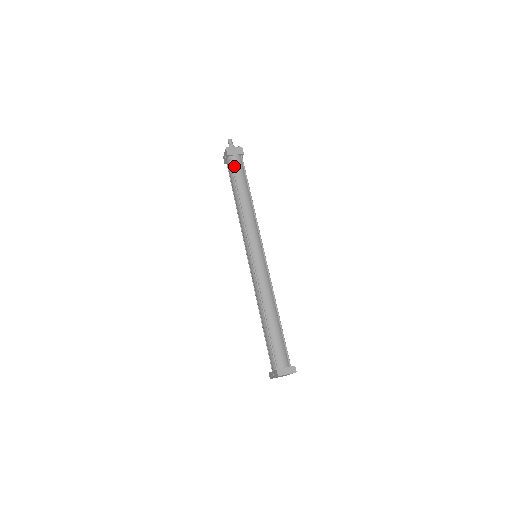
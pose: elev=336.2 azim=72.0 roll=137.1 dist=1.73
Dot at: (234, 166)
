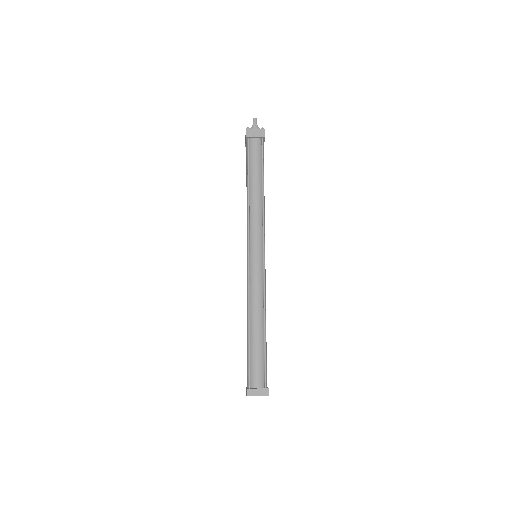
Dot at: (251, 150)
